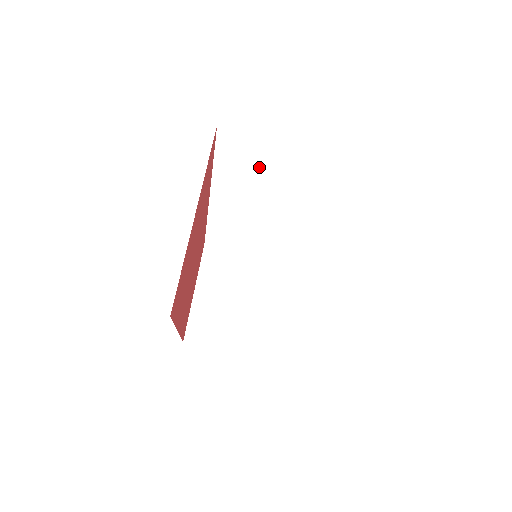
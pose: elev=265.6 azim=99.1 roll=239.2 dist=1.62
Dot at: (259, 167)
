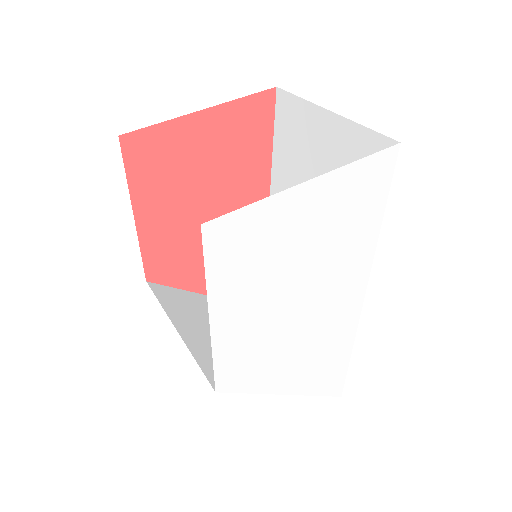
Dot at: occluded
